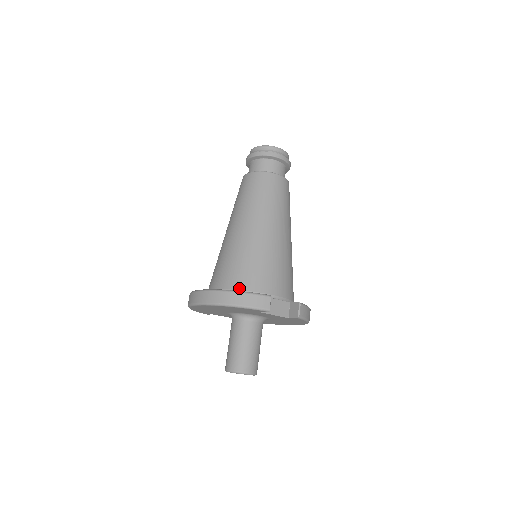
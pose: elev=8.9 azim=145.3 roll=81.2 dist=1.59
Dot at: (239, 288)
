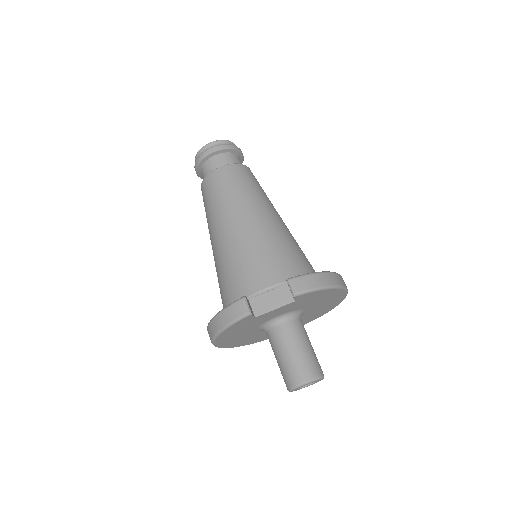
Dot at: occluded
